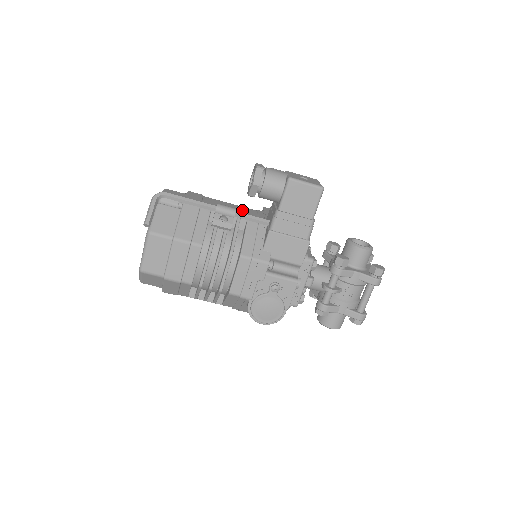
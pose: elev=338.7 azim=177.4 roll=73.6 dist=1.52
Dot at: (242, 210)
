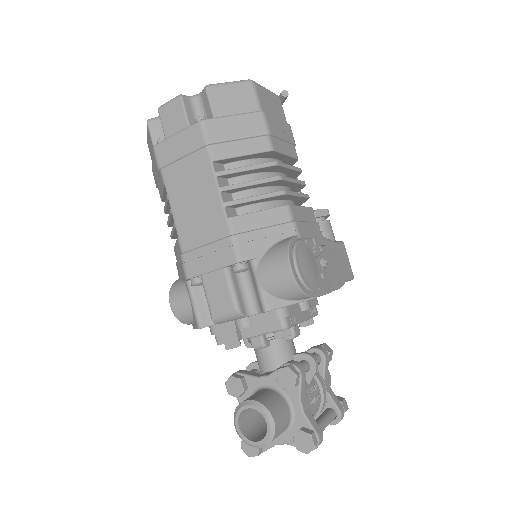
Dot at: occluded
